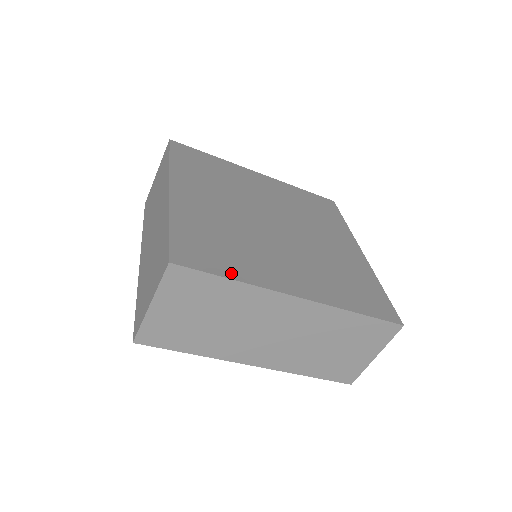
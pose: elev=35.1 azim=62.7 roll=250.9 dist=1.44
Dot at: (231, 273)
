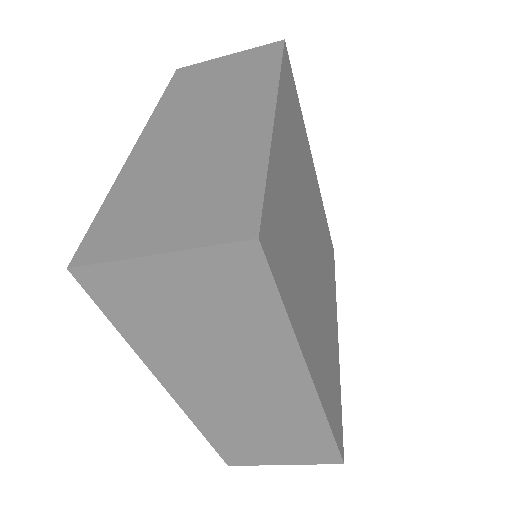
Dot at: (289, 304)
